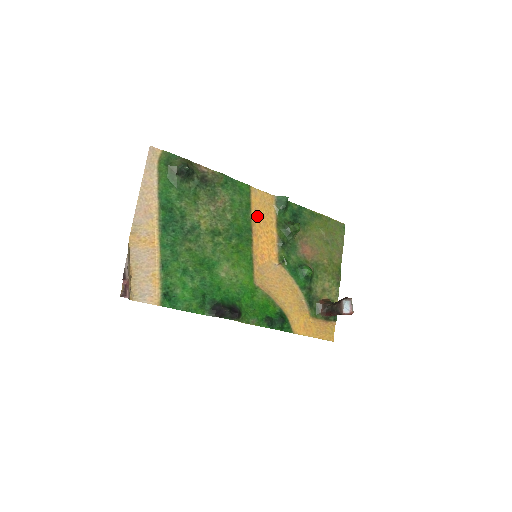
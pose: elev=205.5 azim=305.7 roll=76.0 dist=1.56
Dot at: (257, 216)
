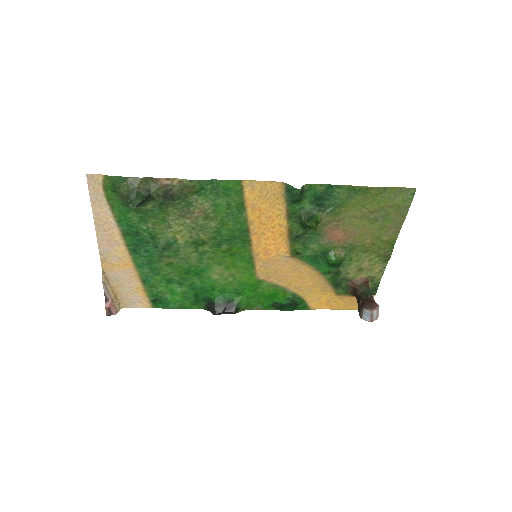
Dot at: (256, 212)
